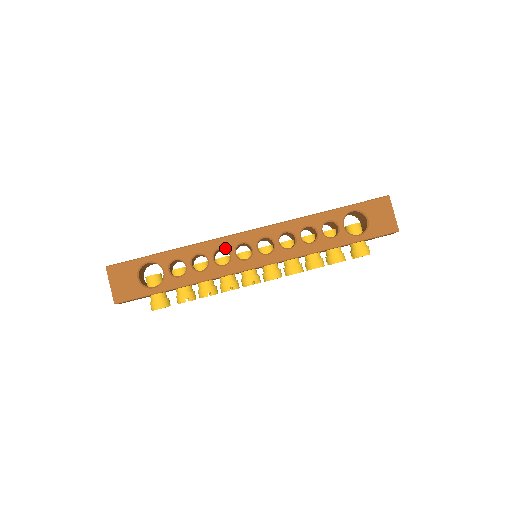
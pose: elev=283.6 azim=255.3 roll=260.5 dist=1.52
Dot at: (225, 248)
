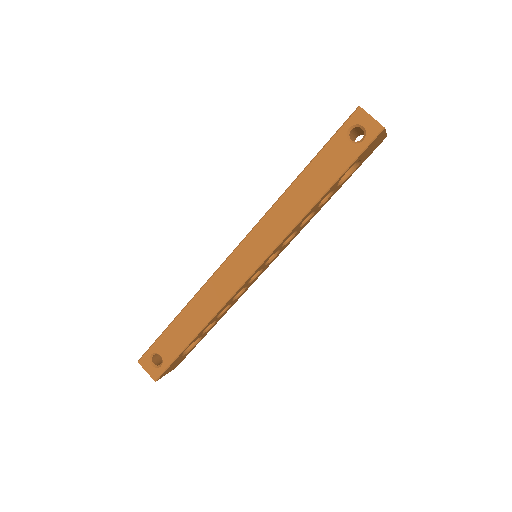
Dot at: occluded
